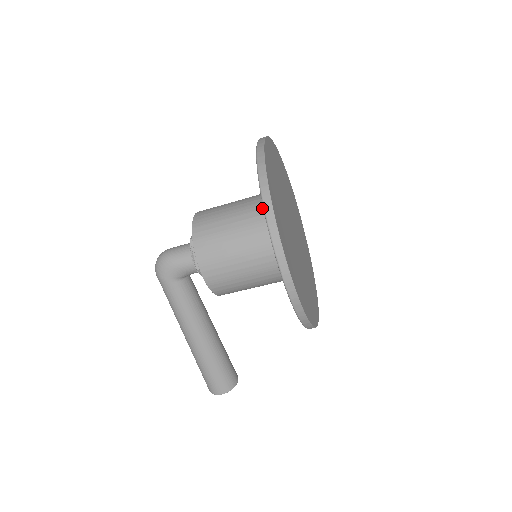
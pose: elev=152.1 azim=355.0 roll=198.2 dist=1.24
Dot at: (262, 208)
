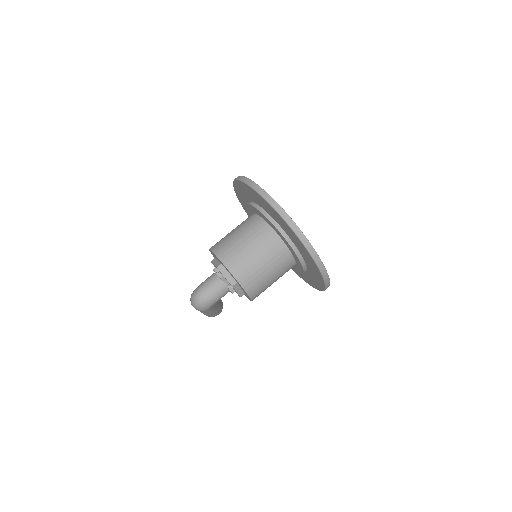
Dot at: (283, 248)
